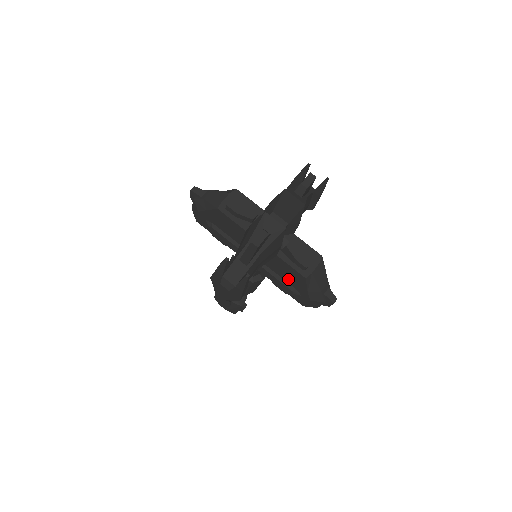
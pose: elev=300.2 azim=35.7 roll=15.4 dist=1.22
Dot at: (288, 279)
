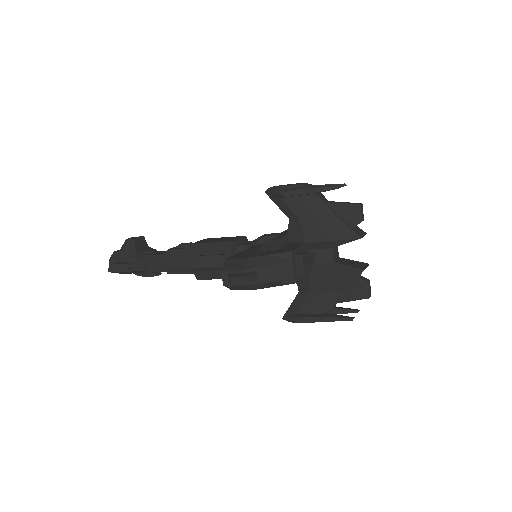
Dot at: occluded
